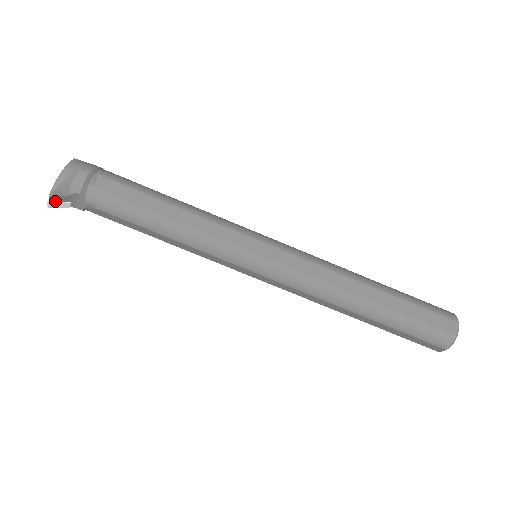
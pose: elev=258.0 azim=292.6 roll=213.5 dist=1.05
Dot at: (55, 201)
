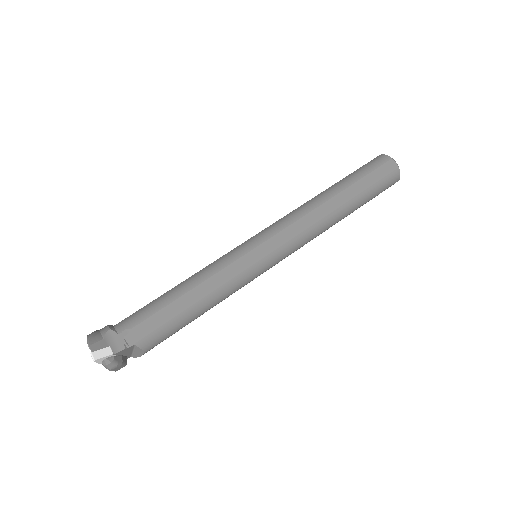
Dot at: (96, 351)
